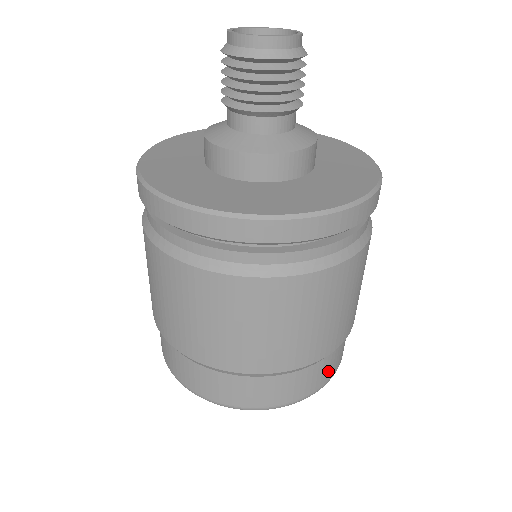
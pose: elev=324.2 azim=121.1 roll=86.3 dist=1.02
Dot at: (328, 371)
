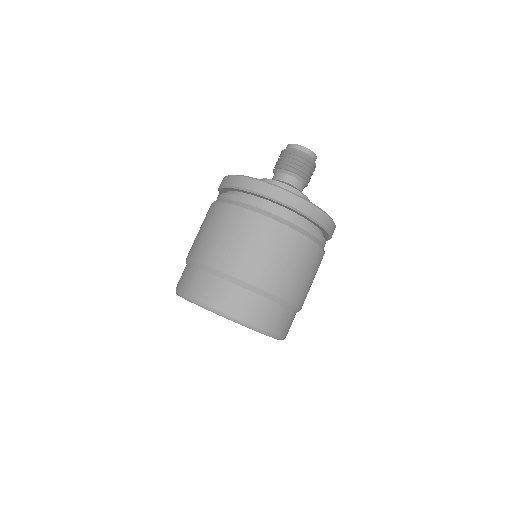
Dot at: (278, 322)
